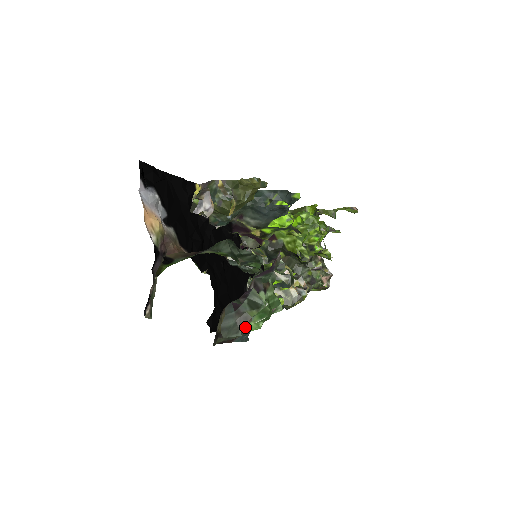
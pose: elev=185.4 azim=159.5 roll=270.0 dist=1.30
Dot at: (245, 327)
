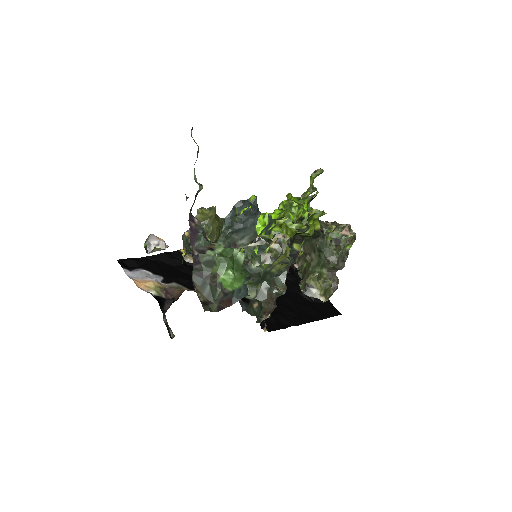
Dot at: (218, 282)
